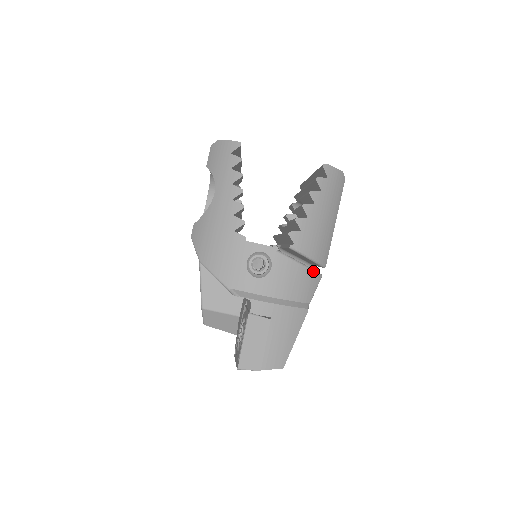
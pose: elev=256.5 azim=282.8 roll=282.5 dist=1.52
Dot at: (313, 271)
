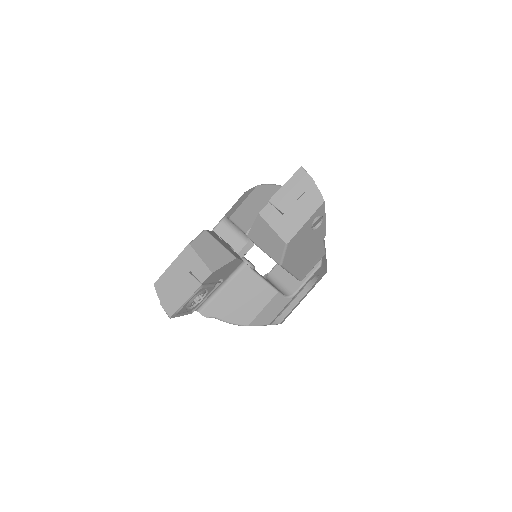
Dot at: occluded
